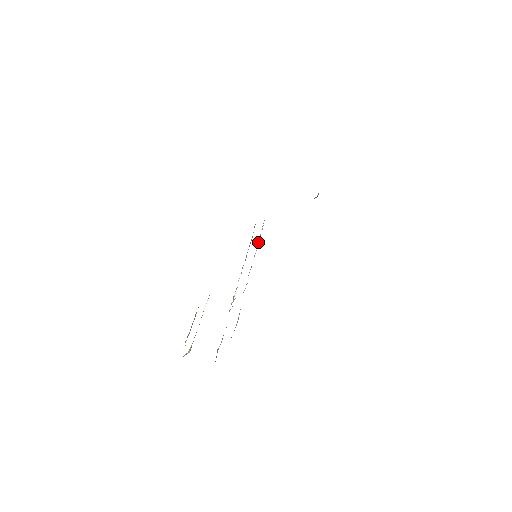
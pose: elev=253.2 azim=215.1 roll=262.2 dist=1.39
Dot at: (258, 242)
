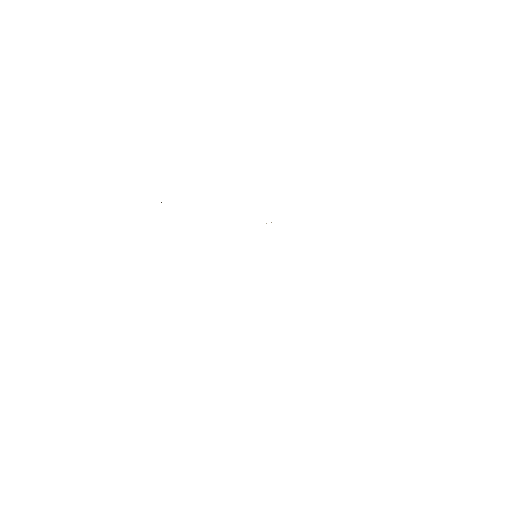
Dot at: occluded
